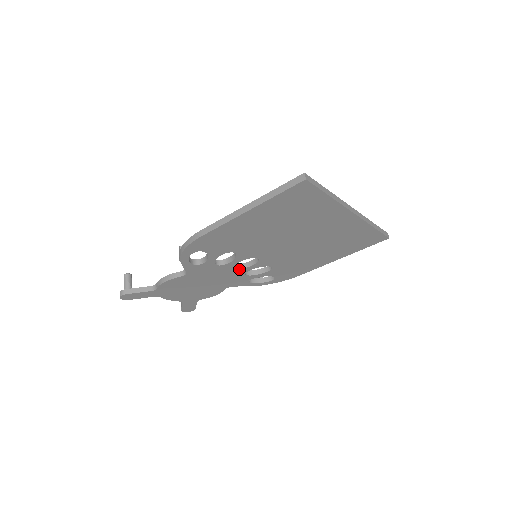
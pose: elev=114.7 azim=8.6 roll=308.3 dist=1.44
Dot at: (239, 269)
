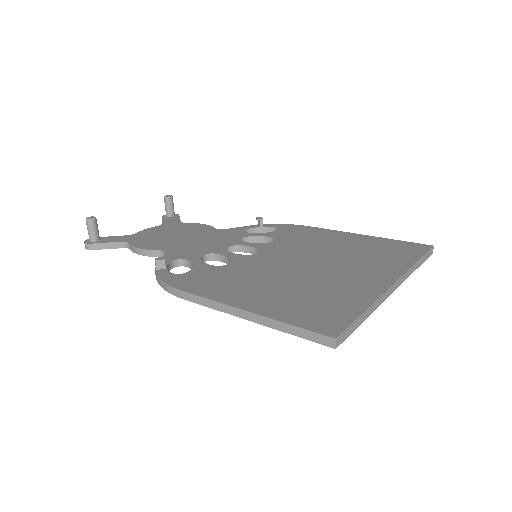
Dot at: occluded
